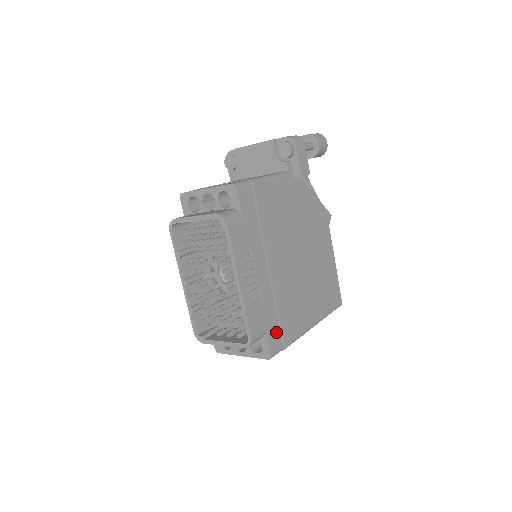
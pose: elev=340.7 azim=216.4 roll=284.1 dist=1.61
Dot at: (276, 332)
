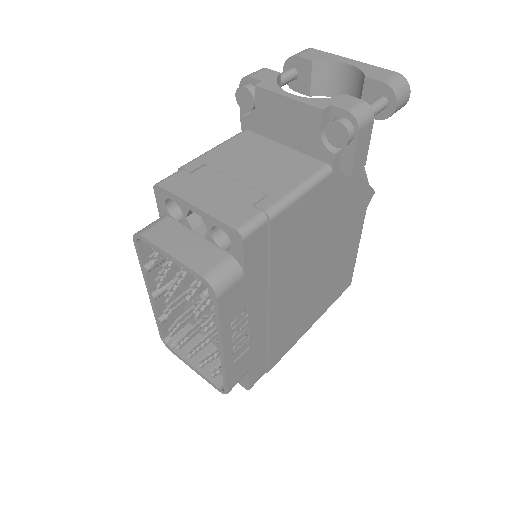
Dot at: (261, 365)
